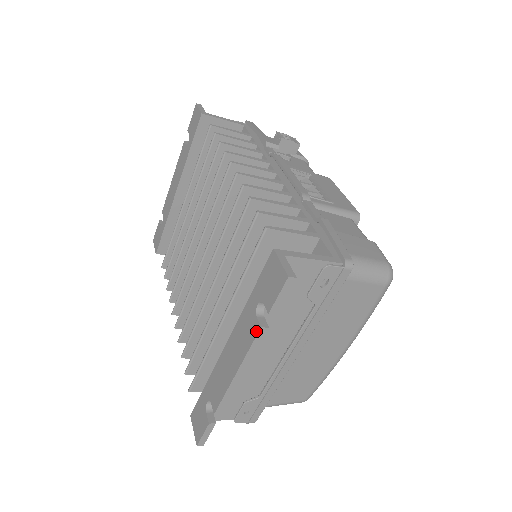
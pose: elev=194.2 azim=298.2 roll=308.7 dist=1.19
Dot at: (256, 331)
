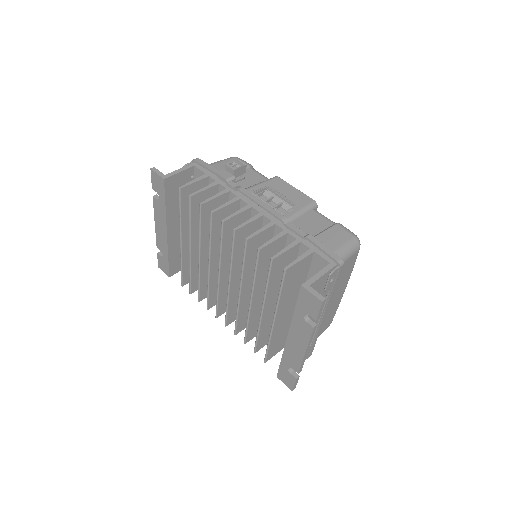
Dot at: (311, 330)
